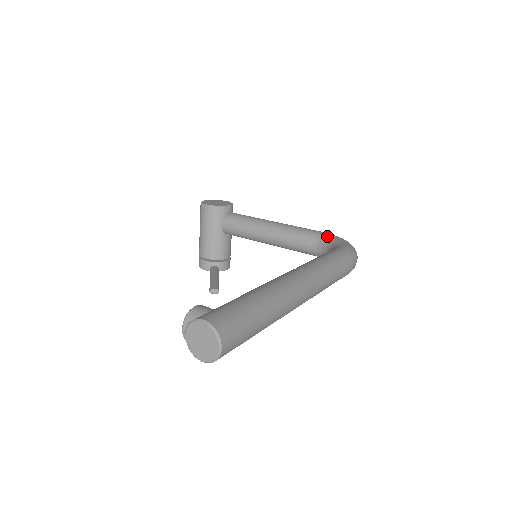
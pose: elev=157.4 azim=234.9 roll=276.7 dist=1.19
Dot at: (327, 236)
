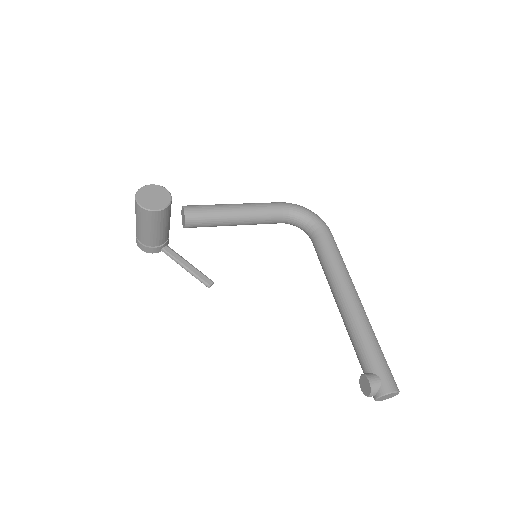
Dot at: (293, 211)
